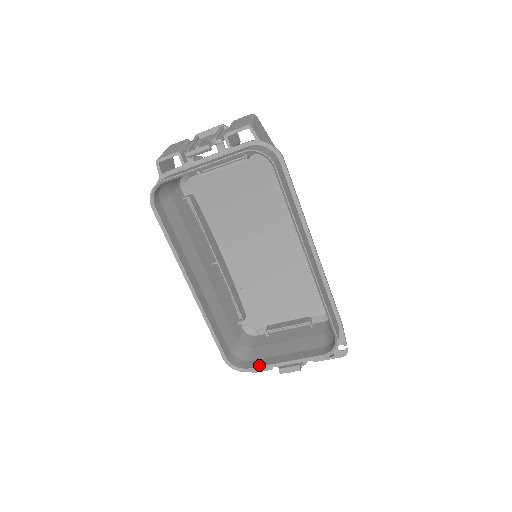
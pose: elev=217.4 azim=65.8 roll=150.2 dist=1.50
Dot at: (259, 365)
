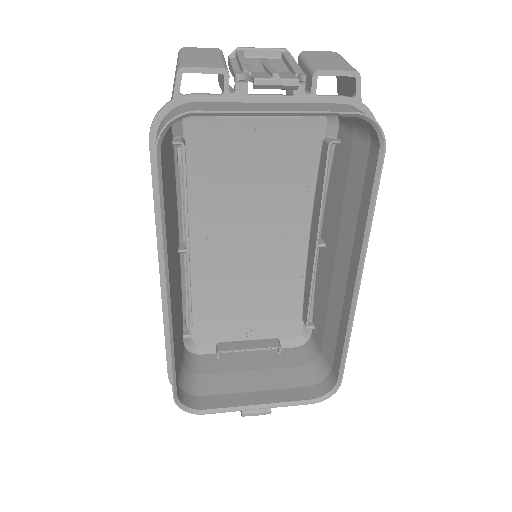
Dot at: (220, 406)
